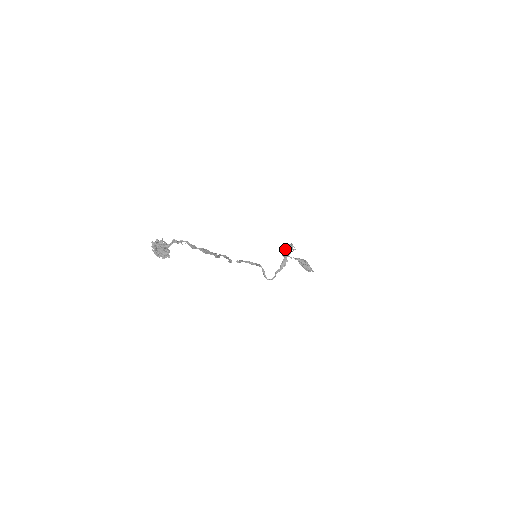
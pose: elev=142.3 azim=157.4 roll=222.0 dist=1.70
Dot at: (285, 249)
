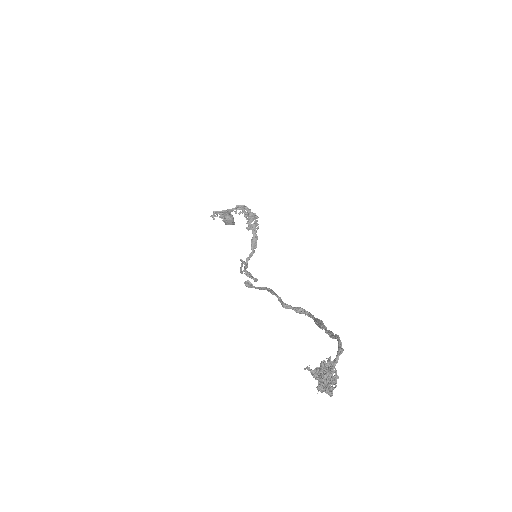
Dot at: (251, 221)
